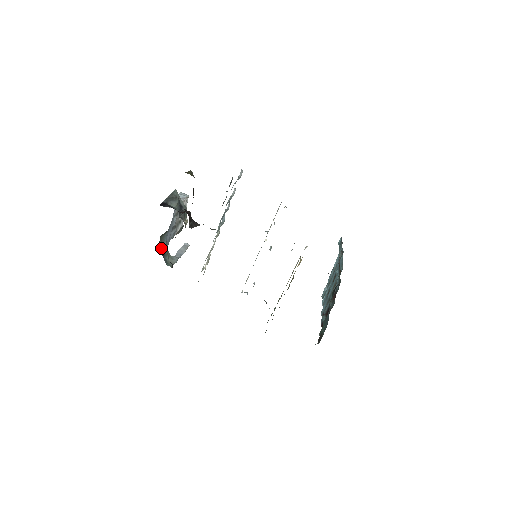
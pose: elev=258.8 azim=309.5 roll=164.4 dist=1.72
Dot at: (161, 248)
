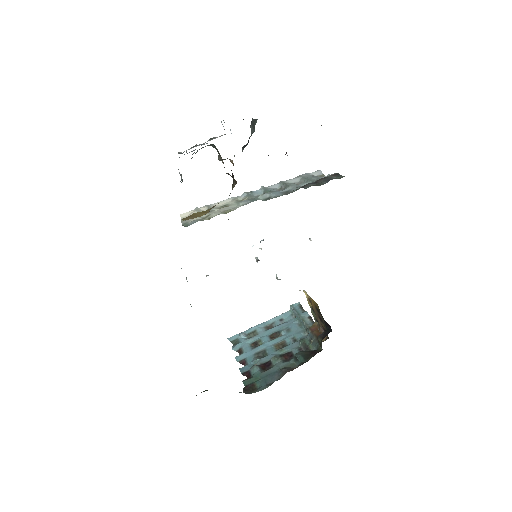
Dot at: occluded
